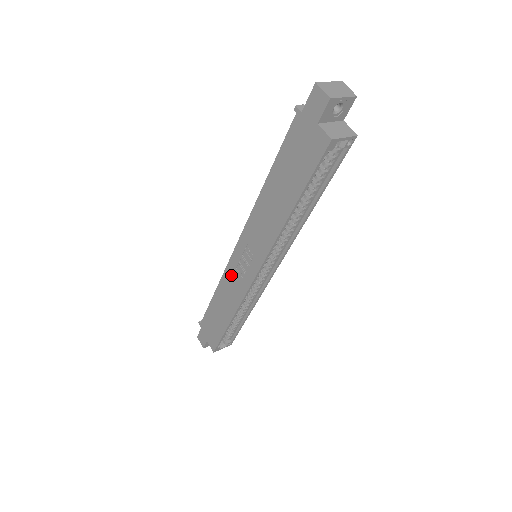
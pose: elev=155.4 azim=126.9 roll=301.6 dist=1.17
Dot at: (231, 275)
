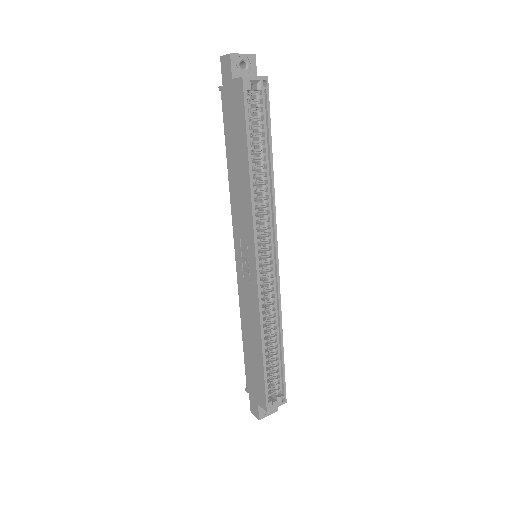
Dot at: (243, 291)
